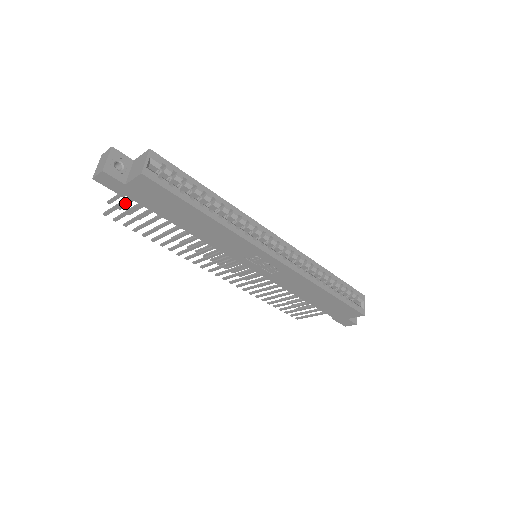
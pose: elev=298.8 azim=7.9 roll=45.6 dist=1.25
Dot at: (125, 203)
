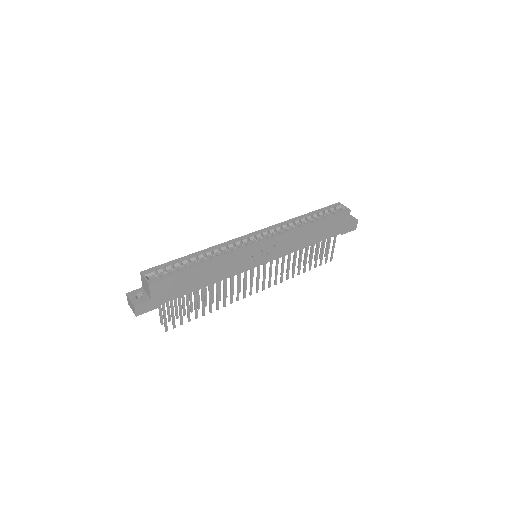
Dot at: (165, 311)
